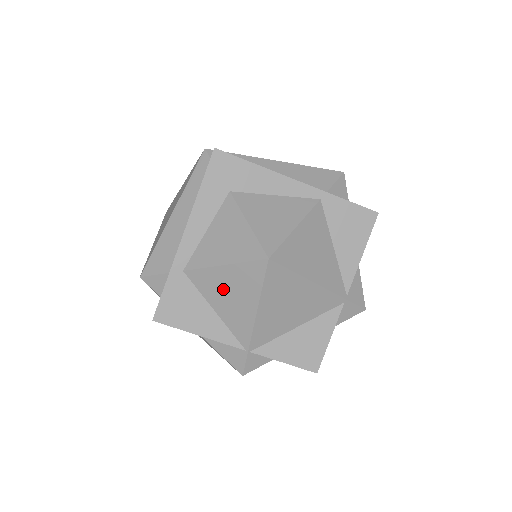
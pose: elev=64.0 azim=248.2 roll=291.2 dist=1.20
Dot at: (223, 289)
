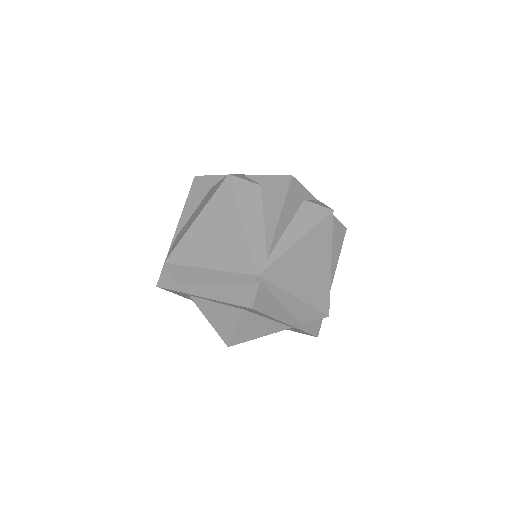
Dot at: occluded
